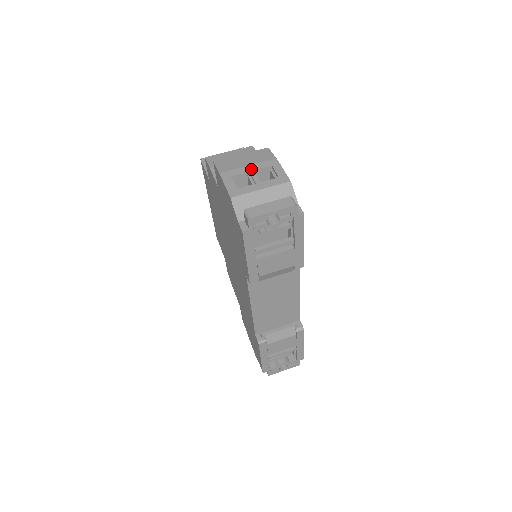
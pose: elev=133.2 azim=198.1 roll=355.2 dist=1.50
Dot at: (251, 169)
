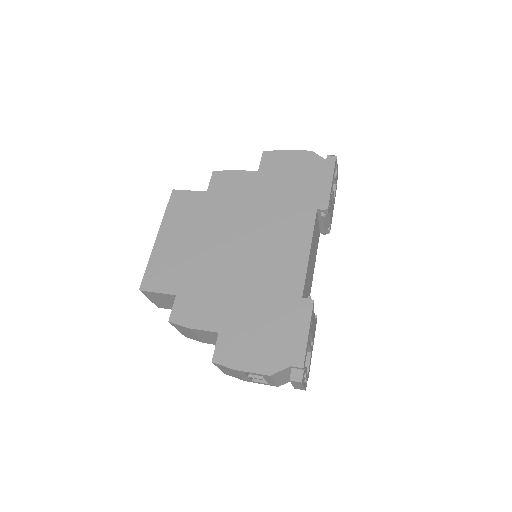
Dot at: occluded
